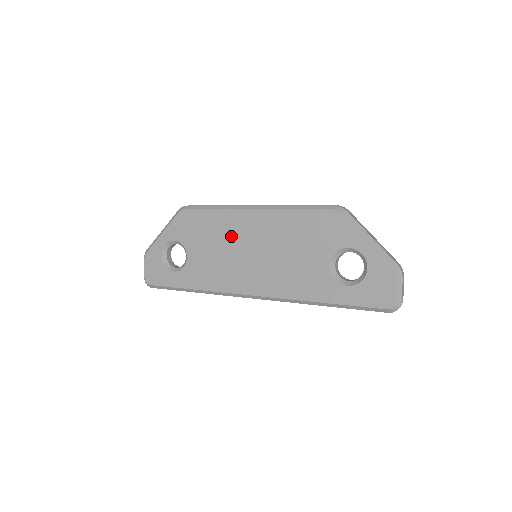
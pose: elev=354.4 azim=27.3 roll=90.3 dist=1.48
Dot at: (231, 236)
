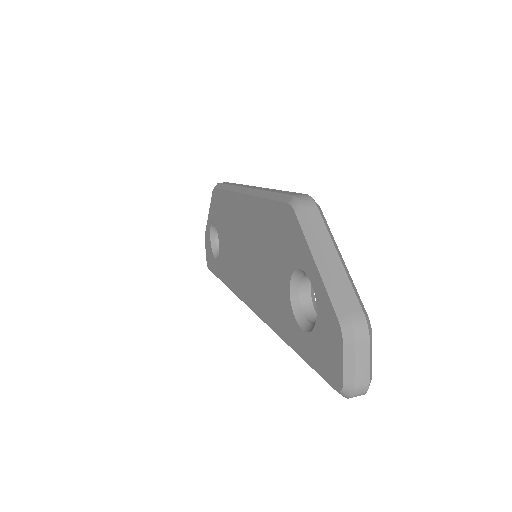
Dot at: (235, 226)
